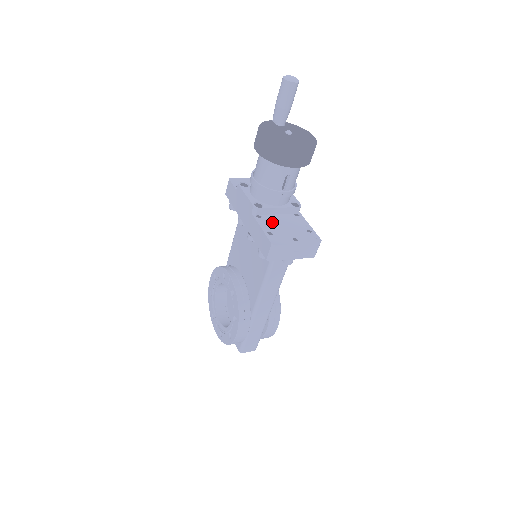
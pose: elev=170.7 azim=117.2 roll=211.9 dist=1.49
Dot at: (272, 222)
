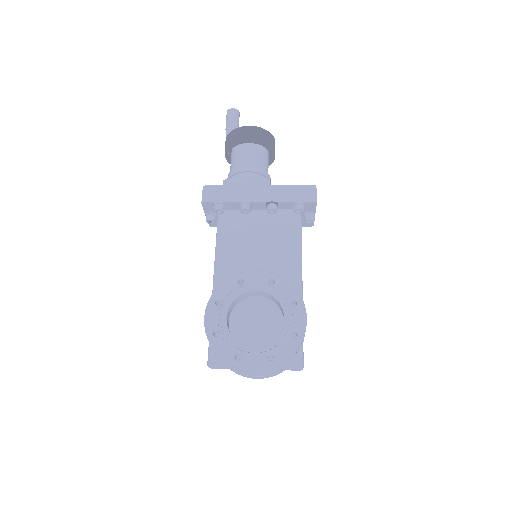
Dot at: occluded
